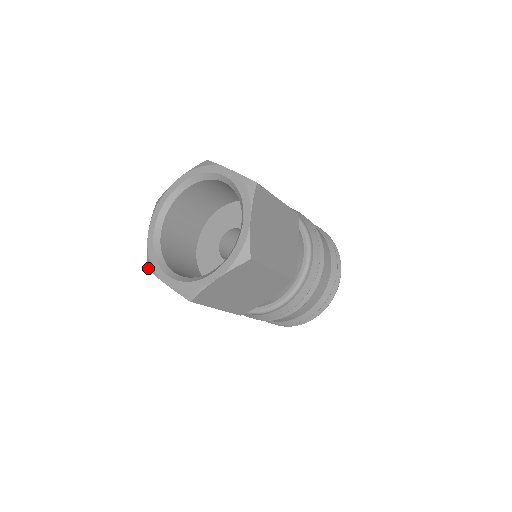
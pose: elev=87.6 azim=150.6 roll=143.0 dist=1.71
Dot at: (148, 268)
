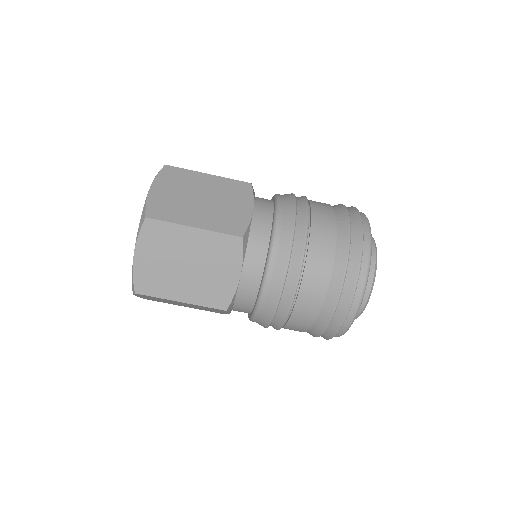
Dot at: (143, 298)
